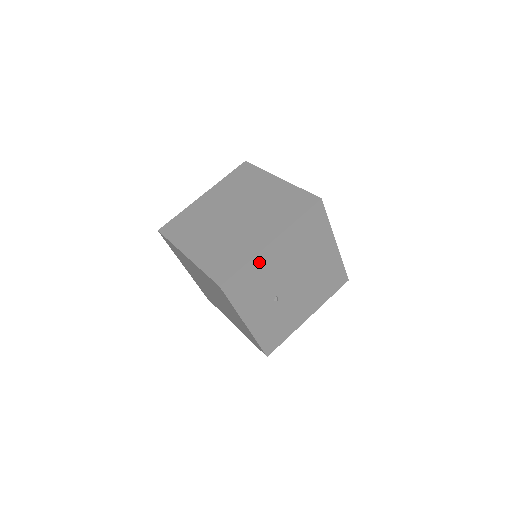
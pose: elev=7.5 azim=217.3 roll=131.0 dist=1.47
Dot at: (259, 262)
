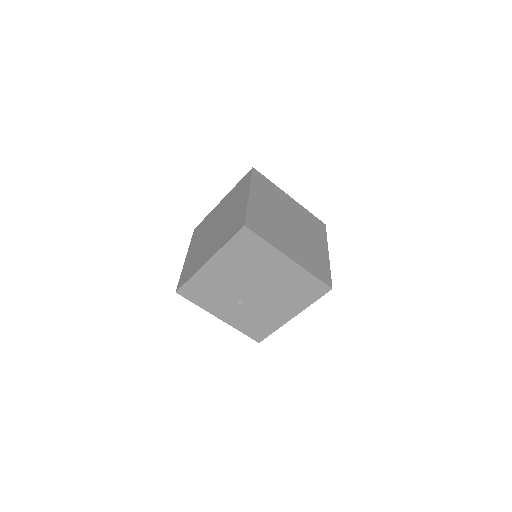
Dot at: (204, 276)
